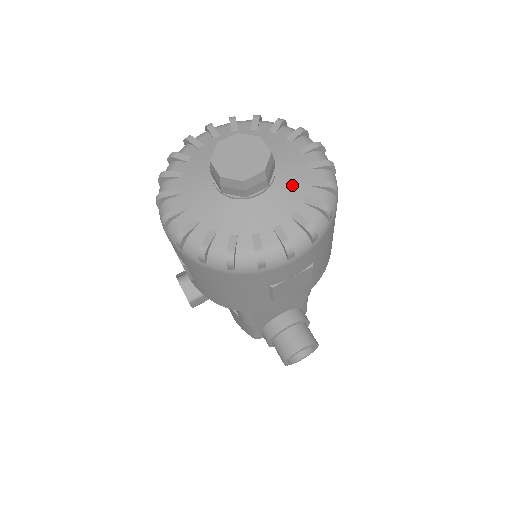
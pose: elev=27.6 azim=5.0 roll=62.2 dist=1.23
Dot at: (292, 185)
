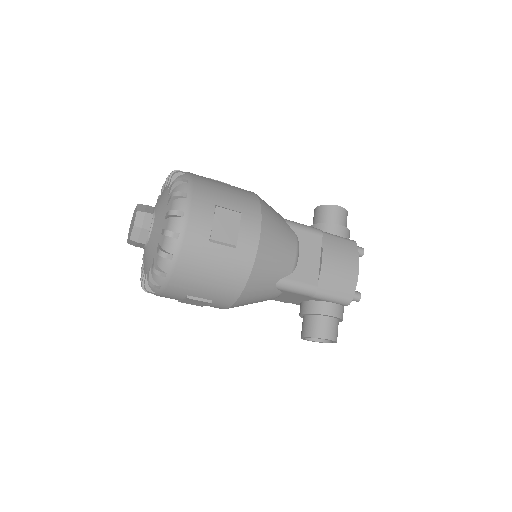
Dot at: (152, 245)
